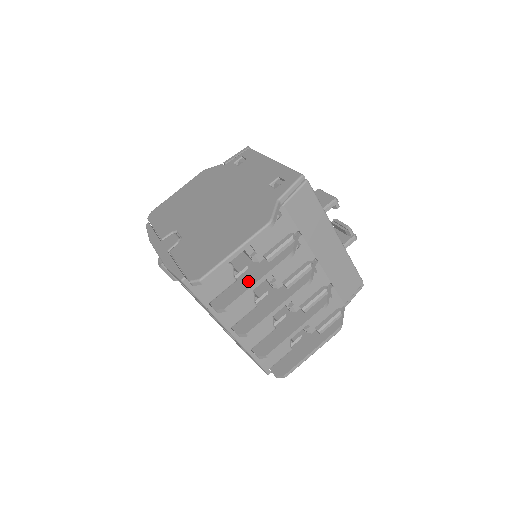
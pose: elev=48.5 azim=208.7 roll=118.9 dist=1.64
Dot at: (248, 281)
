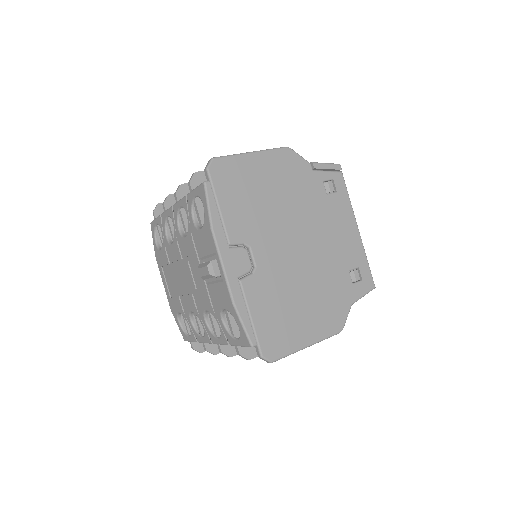
Dot at: occluded
